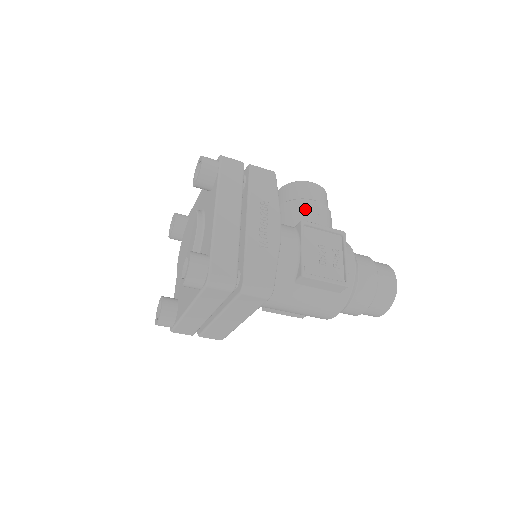
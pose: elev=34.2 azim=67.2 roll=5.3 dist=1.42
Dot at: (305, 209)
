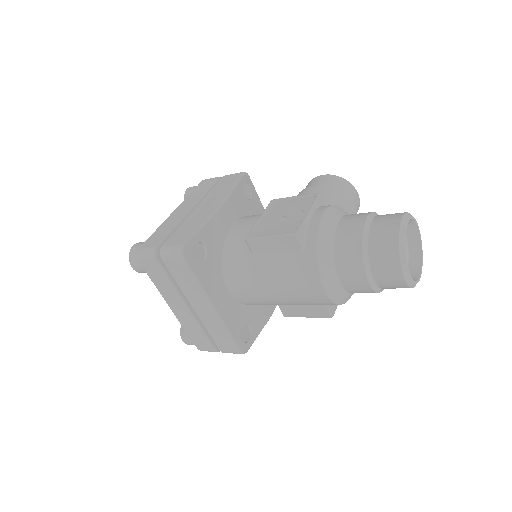
Dot at: occluded
